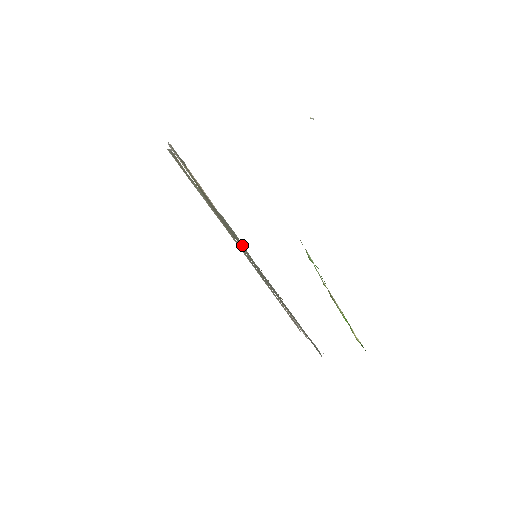
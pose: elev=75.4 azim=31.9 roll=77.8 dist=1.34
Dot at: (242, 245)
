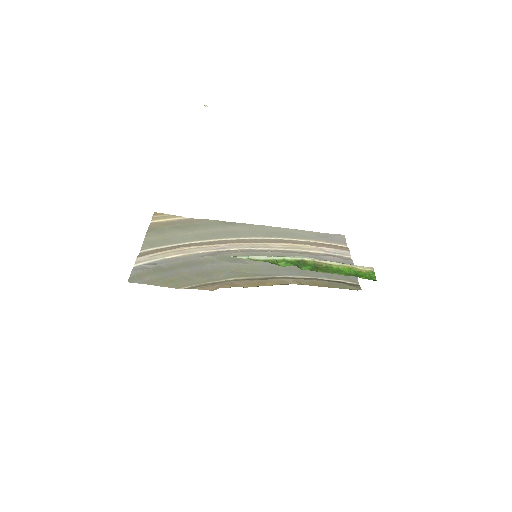
Dot at: (238, 265)
